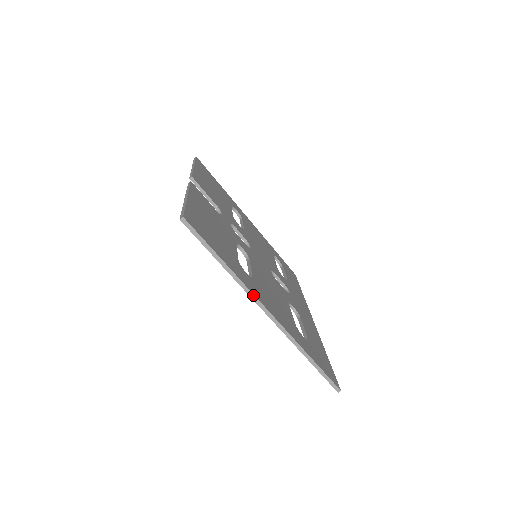
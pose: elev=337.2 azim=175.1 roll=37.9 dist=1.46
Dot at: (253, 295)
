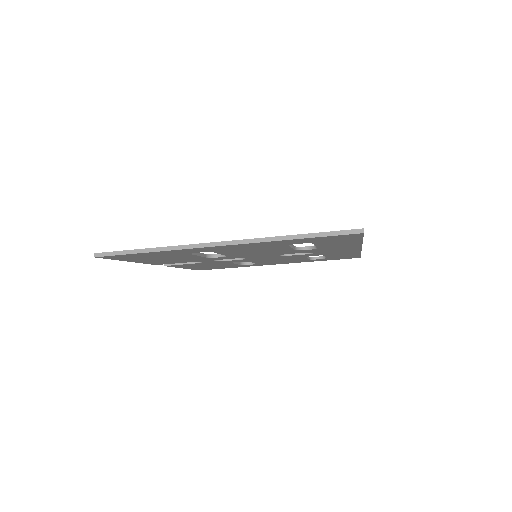
Dot at: (192, 245)
